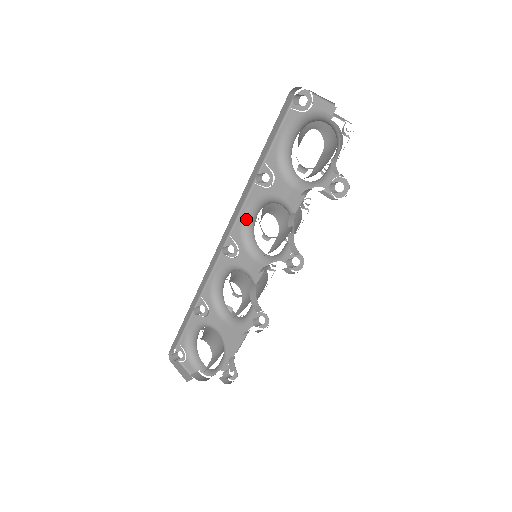
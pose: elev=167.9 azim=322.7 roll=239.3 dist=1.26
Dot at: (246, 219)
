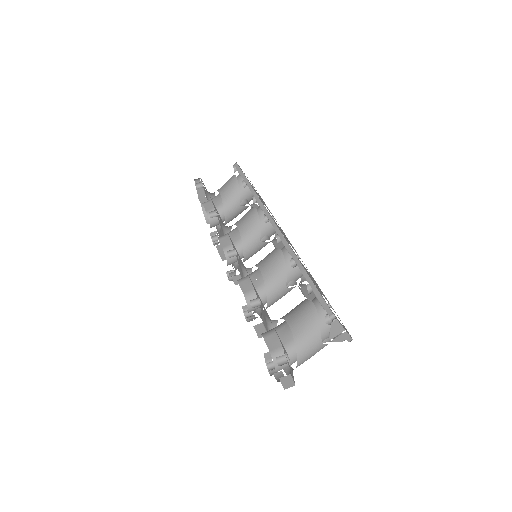
Dot at: occluded
